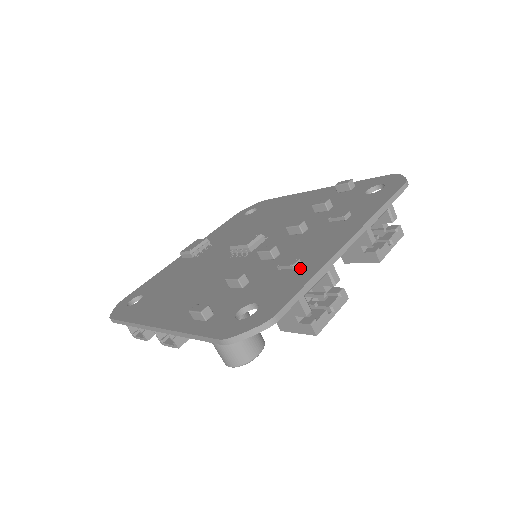
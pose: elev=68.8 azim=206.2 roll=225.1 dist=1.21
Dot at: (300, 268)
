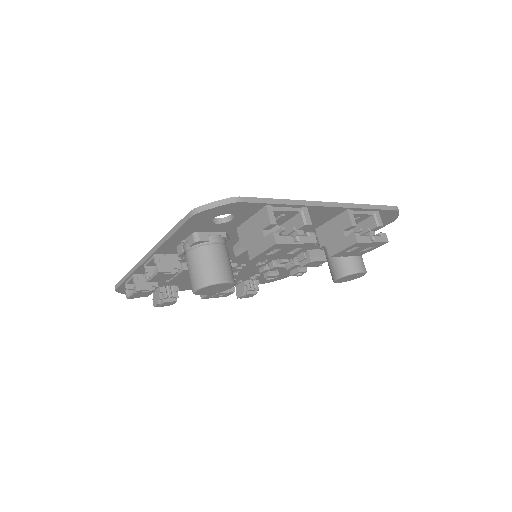
Dot at: occluded
